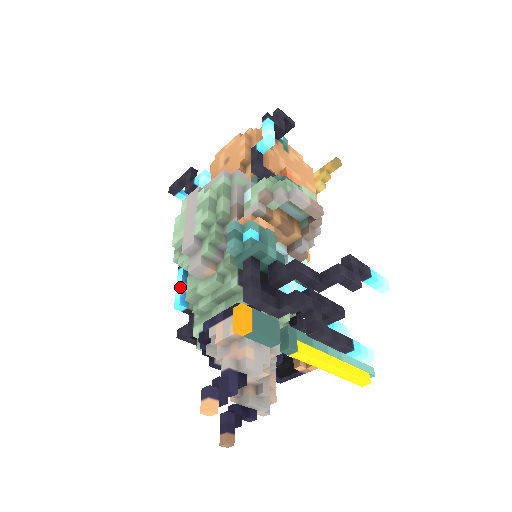
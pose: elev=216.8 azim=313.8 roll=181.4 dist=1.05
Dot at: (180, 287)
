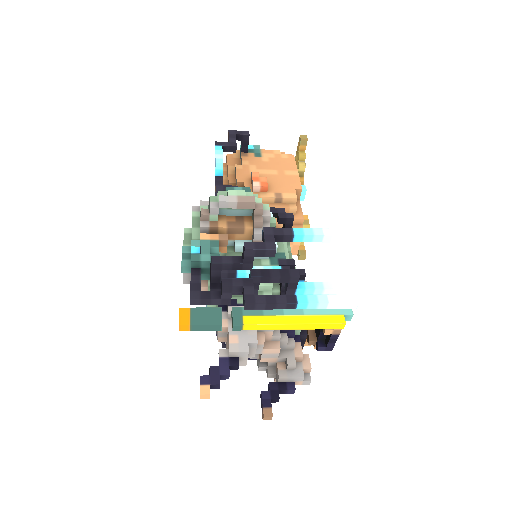
Dot at: occluded
